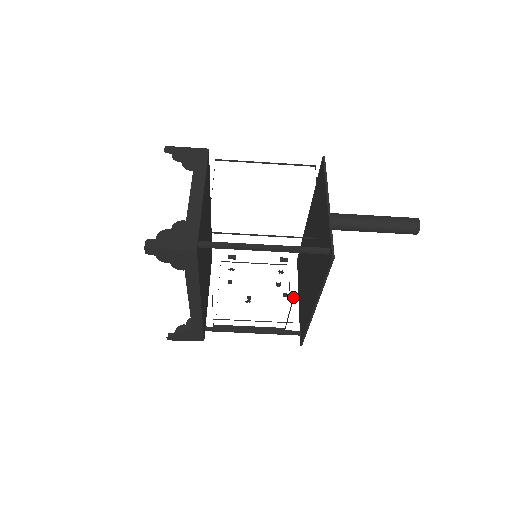
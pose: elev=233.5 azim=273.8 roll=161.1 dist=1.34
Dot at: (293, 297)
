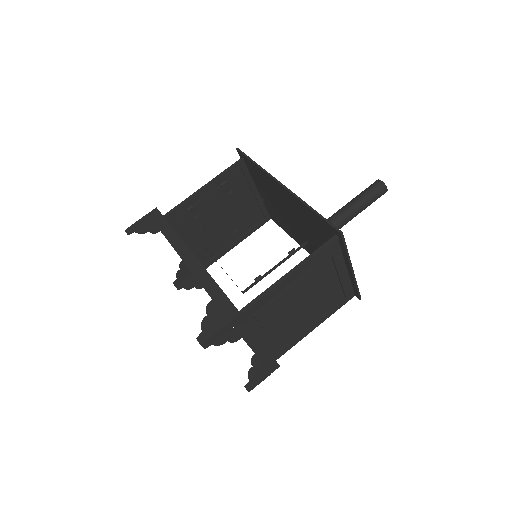
Dot at: (267, 203)
